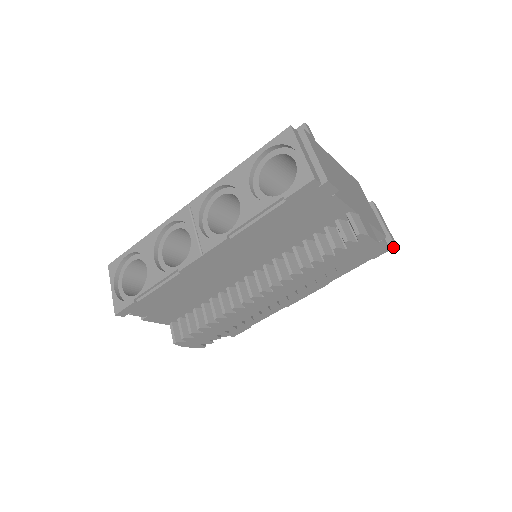
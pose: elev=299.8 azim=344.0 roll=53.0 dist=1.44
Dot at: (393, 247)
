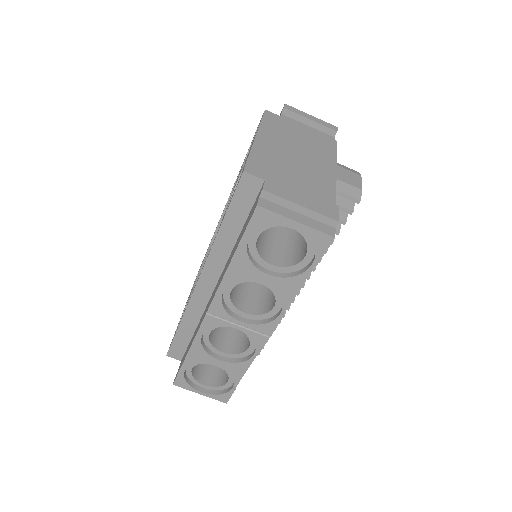
Dot at: occluded
